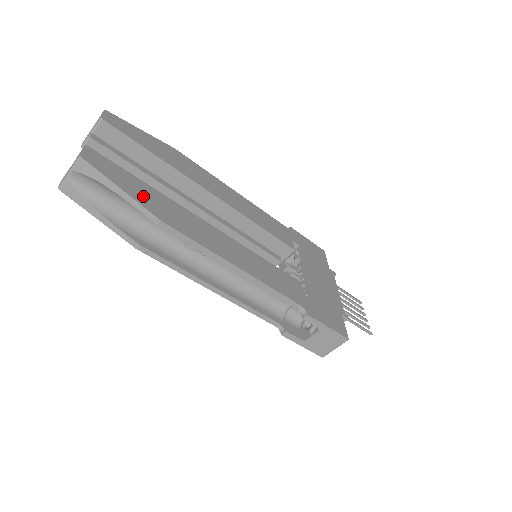
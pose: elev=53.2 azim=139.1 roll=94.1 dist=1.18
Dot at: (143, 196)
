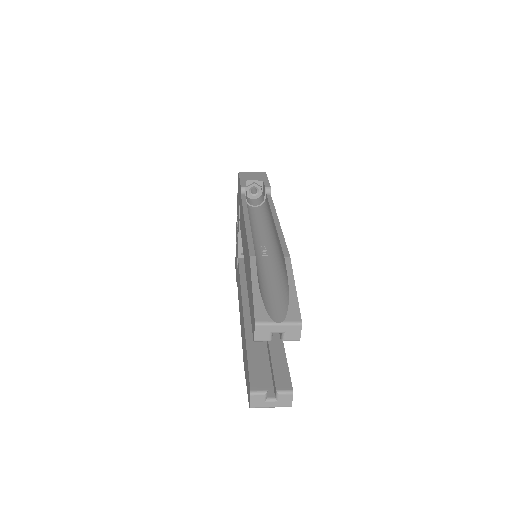
Dot at: occluded
